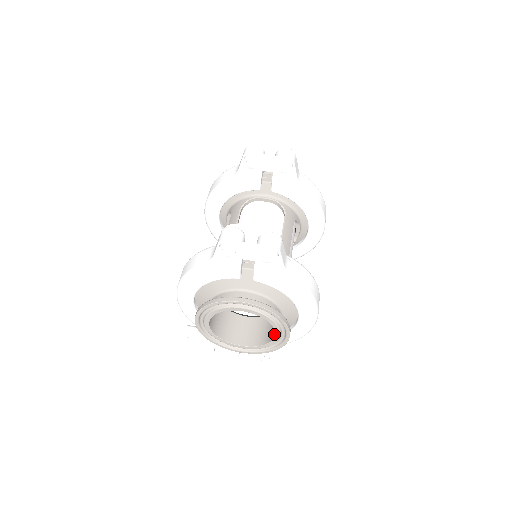
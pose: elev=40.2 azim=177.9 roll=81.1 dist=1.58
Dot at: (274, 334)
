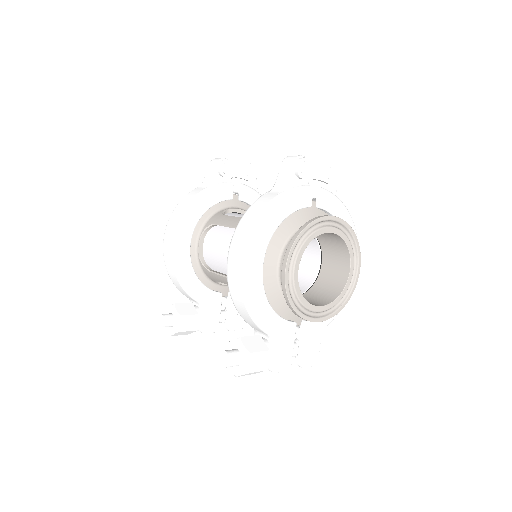
Dot at: (346, 275)
